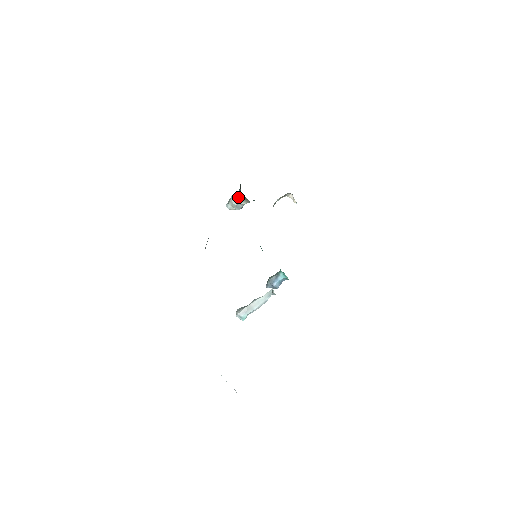
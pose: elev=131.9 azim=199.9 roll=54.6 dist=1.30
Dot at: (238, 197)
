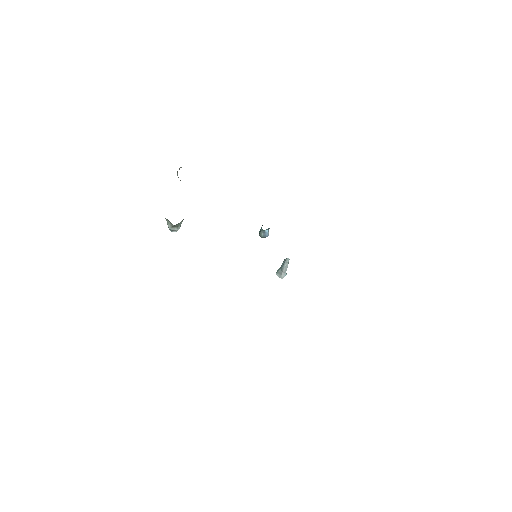
Dot at: (176, 226)
